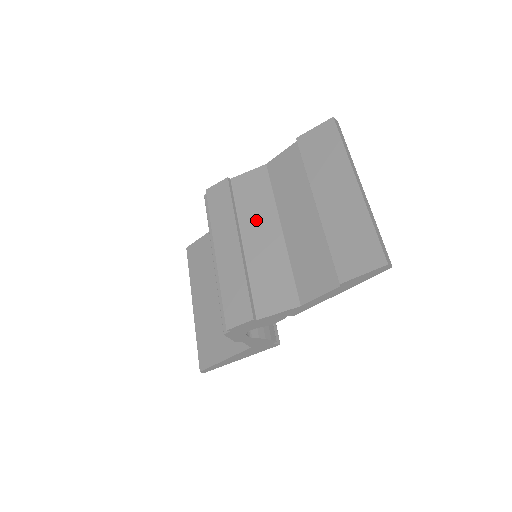
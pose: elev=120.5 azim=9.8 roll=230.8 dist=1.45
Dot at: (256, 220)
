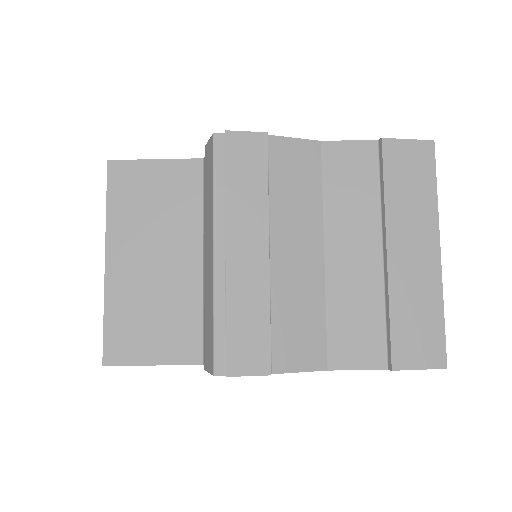
Dot at: (294, 224)
